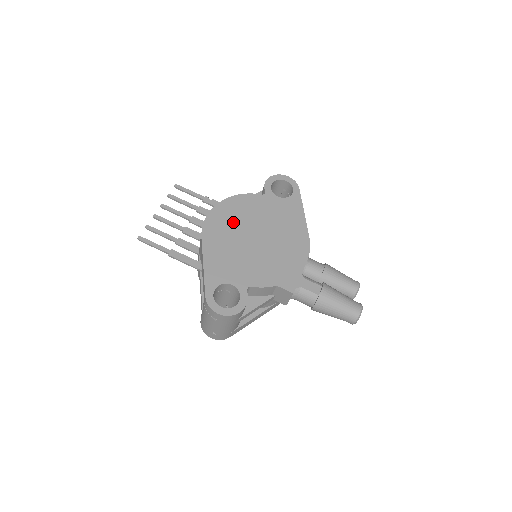
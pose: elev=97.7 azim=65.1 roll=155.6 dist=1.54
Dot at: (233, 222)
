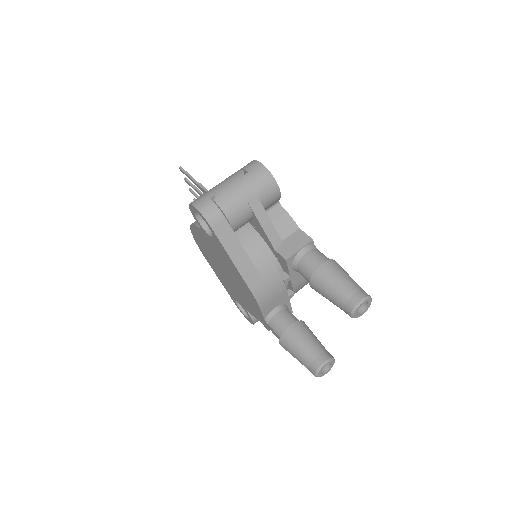
Dot at: occluded
